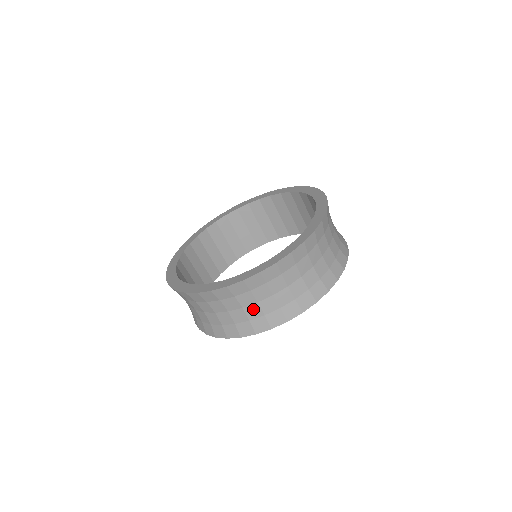
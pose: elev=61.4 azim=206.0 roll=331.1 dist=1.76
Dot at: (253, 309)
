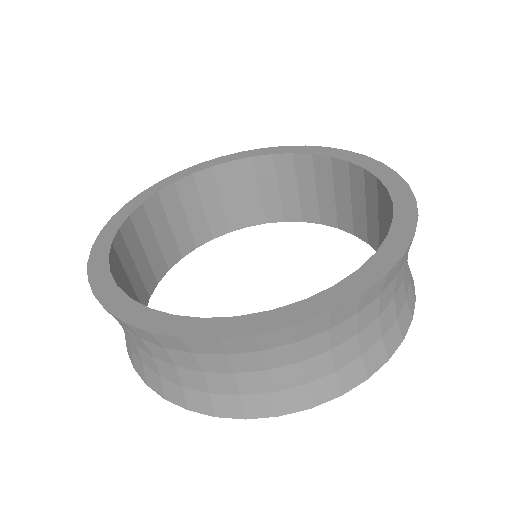
Dot at: (346, 349)
